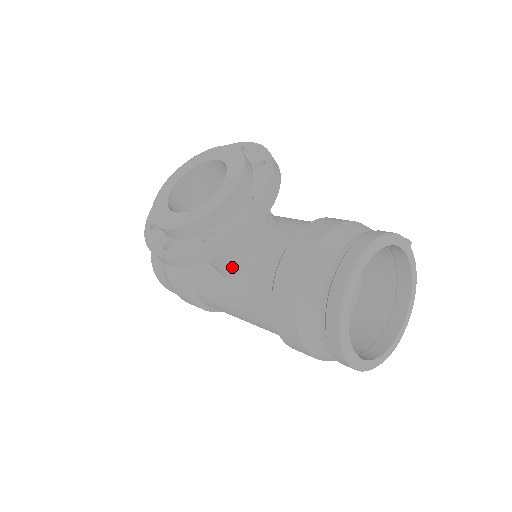
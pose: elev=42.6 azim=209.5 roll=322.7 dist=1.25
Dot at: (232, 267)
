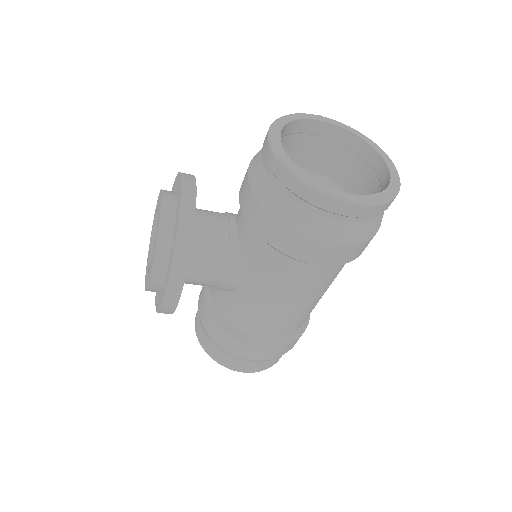
Dot at: (231, 265)
